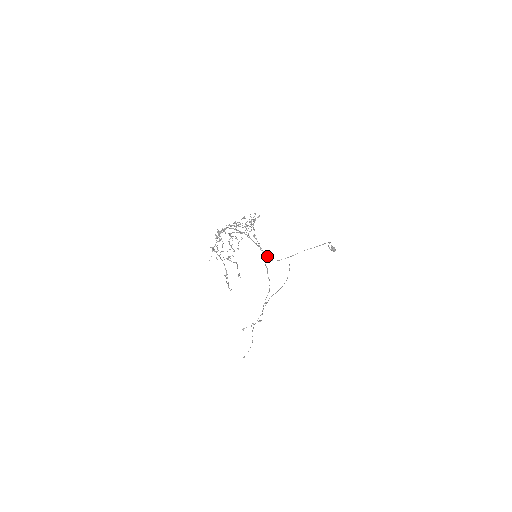
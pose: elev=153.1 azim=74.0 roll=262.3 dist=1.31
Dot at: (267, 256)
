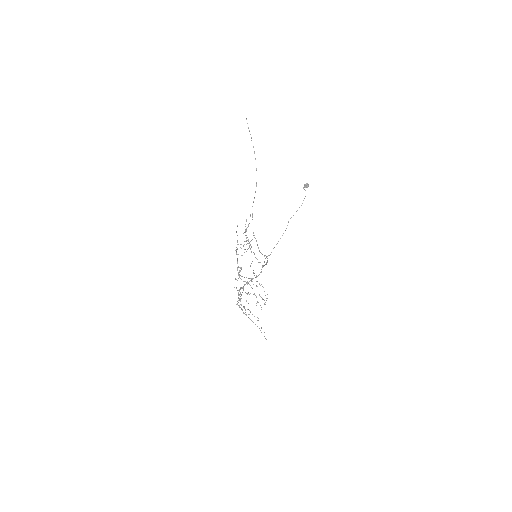
Dot at: occluded
